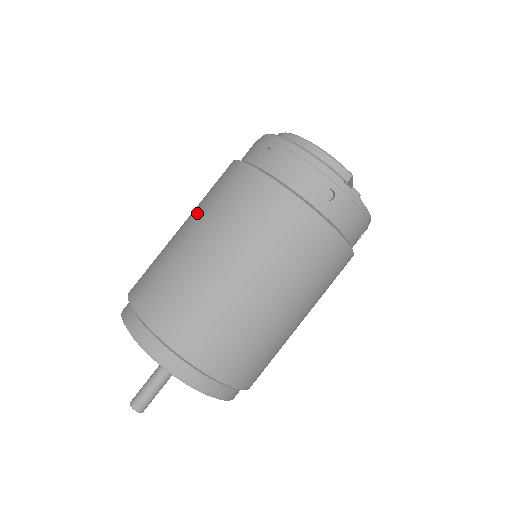
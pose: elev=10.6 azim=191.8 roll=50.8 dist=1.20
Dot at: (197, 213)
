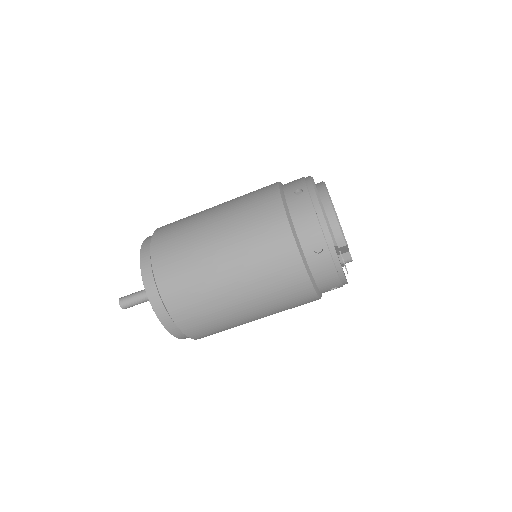
Dot at: (229, 204)
